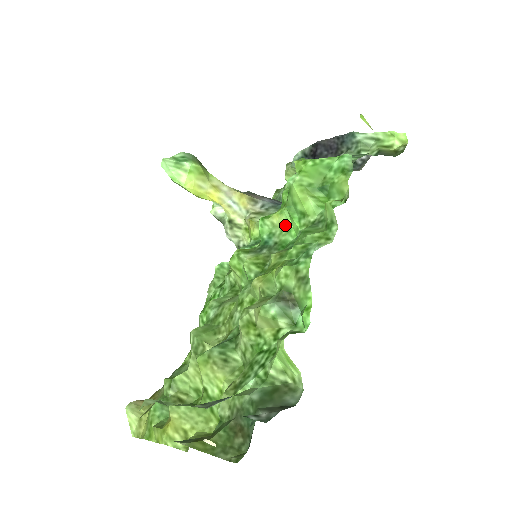
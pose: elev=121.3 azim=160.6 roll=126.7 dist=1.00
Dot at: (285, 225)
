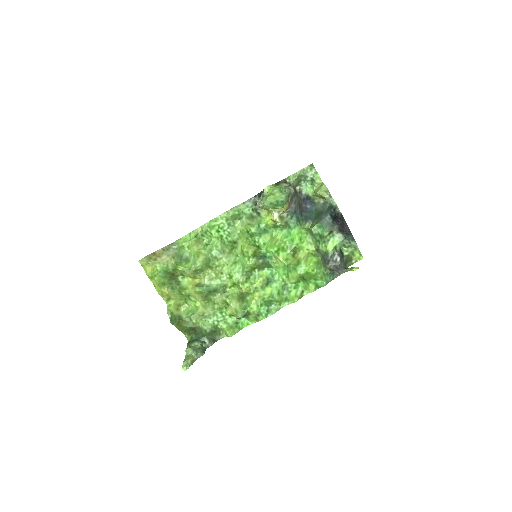
Dot at: (279, 265)
